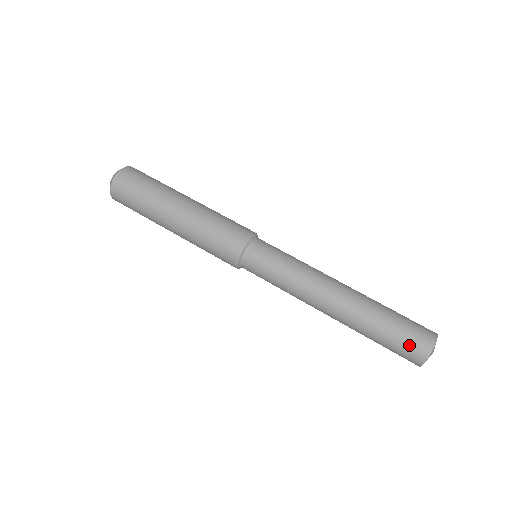
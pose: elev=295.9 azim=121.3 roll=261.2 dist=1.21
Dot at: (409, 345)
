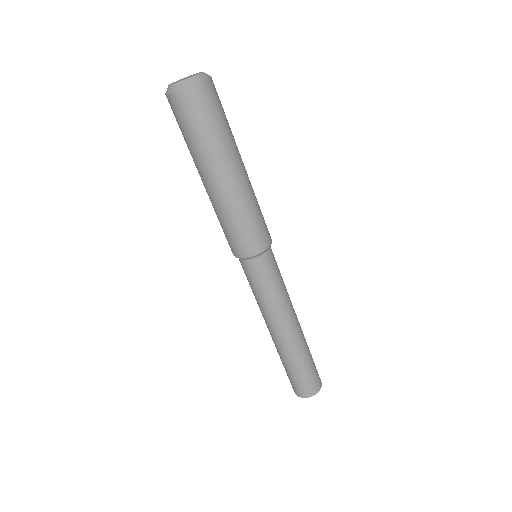
Dot at: occluded
